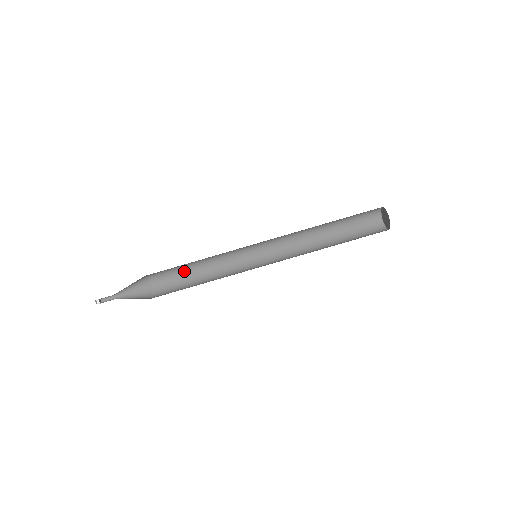
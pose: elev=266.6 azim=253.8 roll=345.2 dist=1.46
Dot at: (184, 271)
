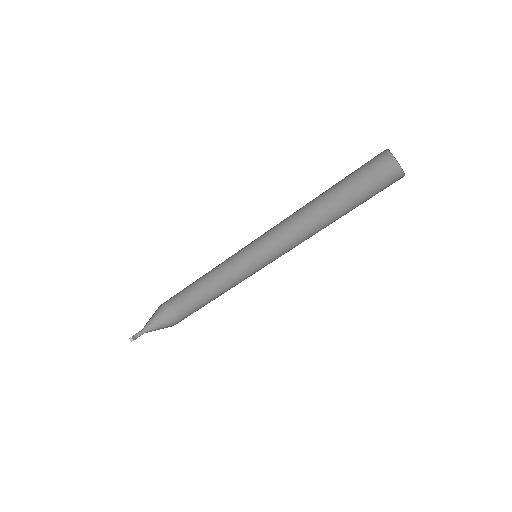
Dot at: (195, 287)
